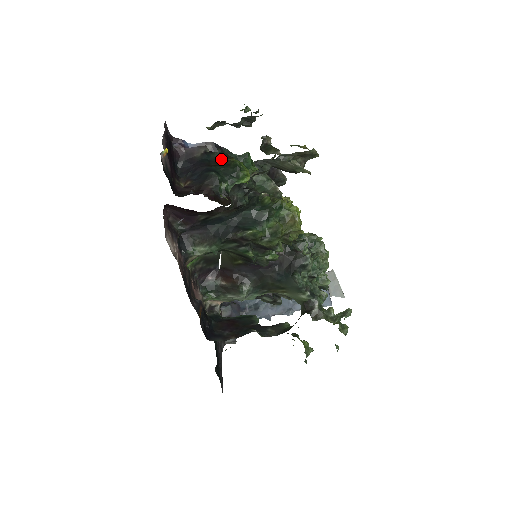
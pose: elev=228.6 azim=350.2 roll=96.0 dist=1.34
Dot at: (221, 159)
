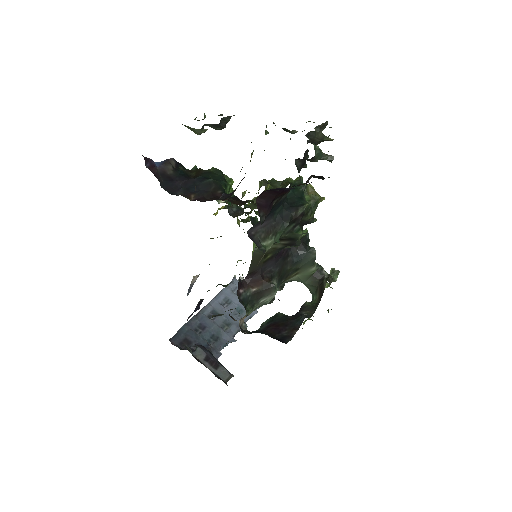
Dot at: (190, 172)
